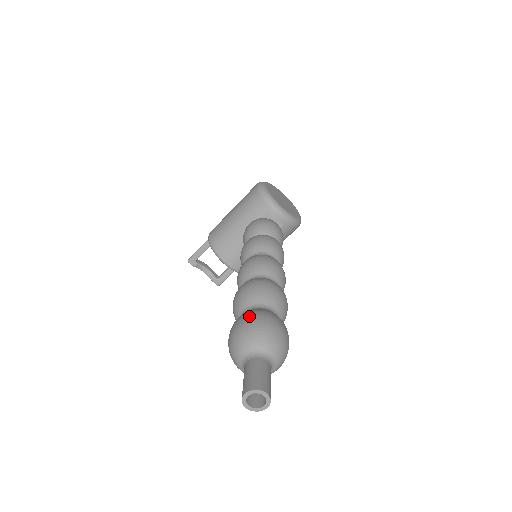
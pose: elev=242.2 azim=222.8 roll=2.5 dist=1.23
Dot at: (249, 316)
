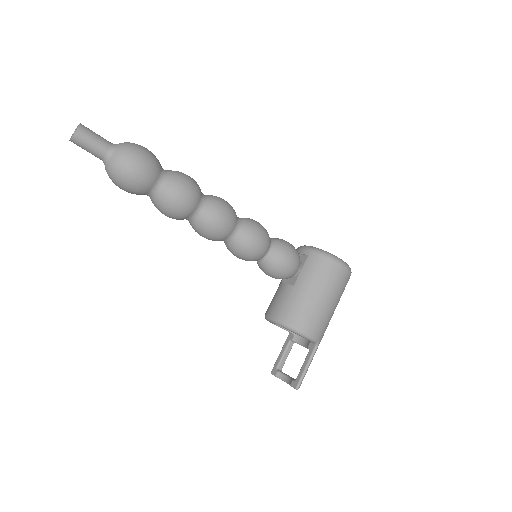
Dot at: occluded
